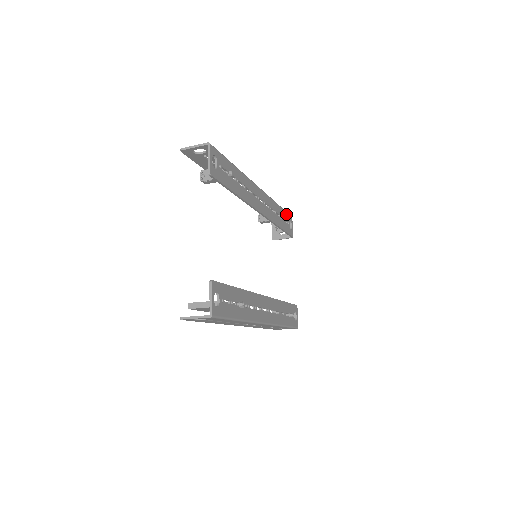
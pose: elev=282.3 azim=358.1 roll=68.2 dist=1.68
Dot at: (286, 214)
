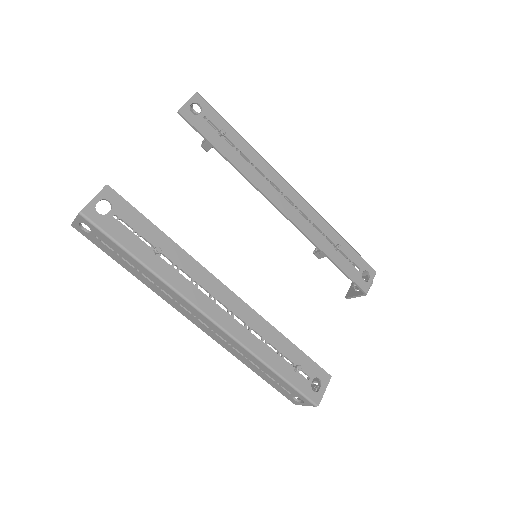
Dot at: (358, 257)
